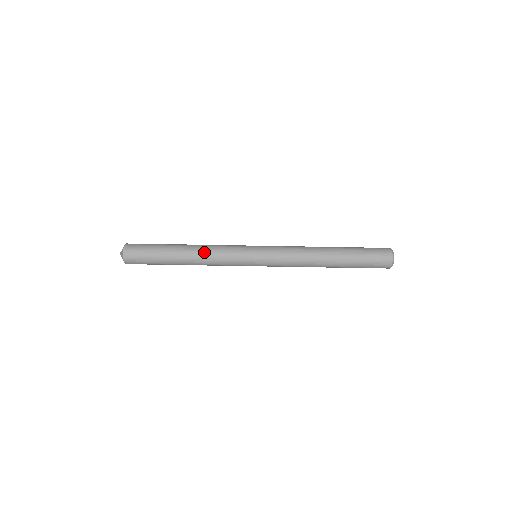
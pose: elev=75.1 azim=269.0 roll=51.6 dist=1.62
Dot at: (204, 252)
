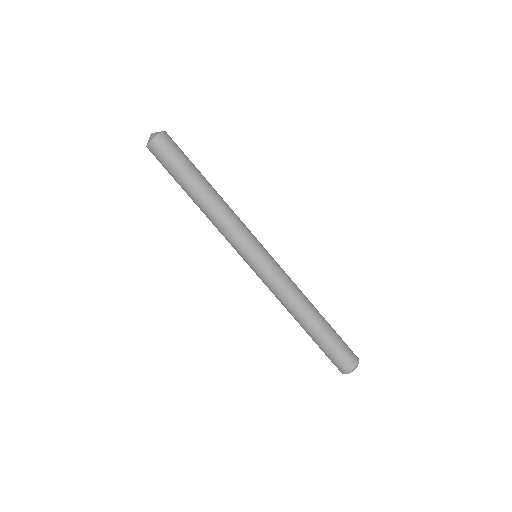
Dot at: (218, 211)
